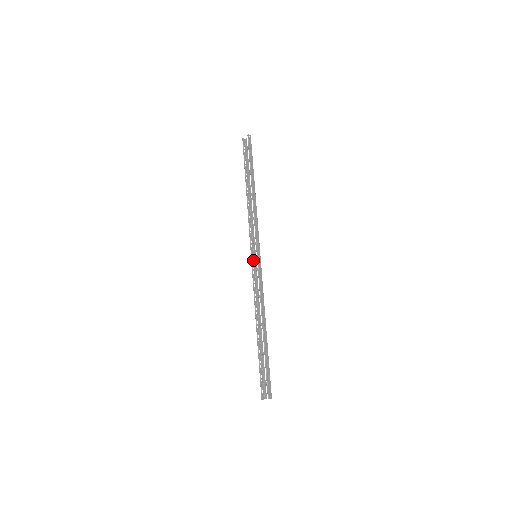
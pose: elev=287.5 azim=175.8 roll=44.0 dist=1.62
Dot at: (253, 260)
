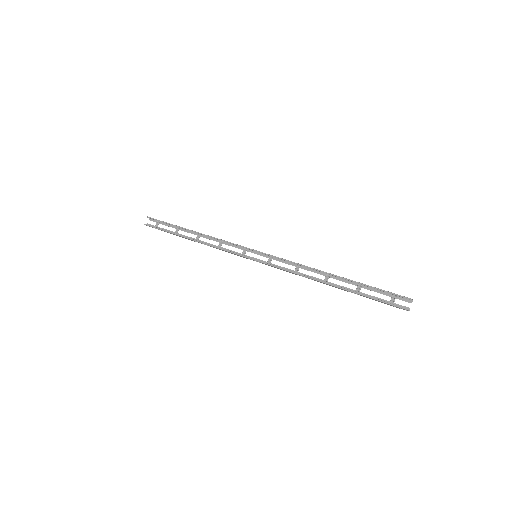
Dot at: occluded
